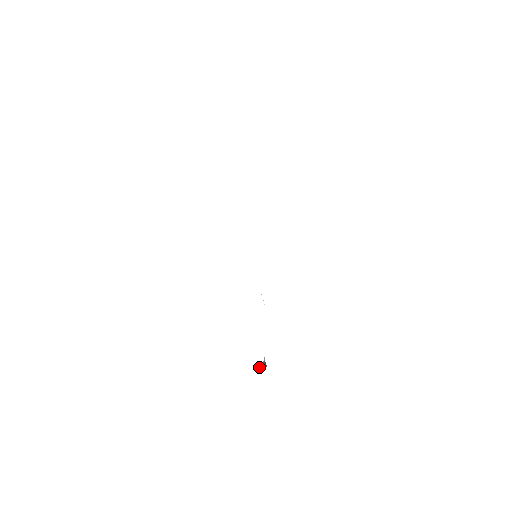
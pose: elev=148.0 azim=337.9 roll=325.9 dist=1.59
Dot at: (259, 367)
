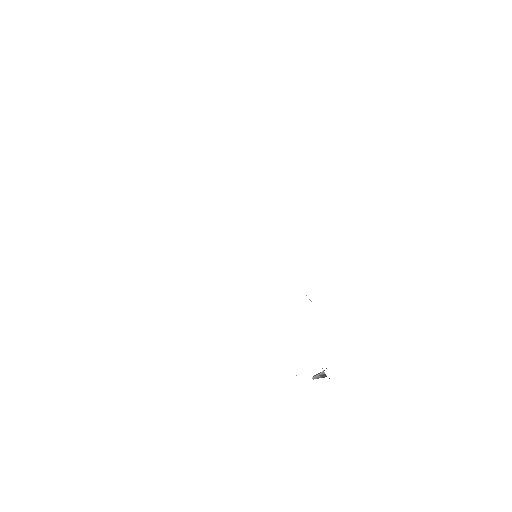
Dot at: (315, 378)
